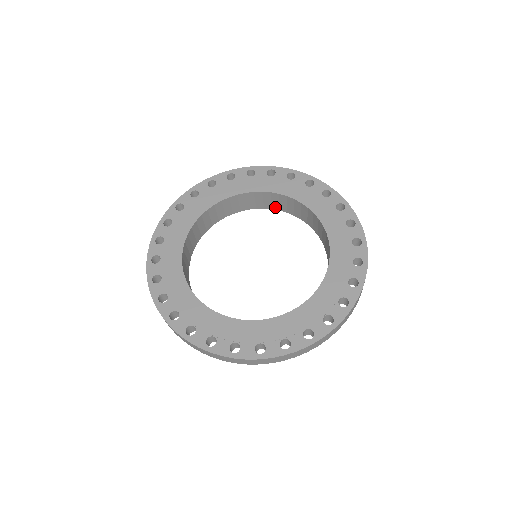
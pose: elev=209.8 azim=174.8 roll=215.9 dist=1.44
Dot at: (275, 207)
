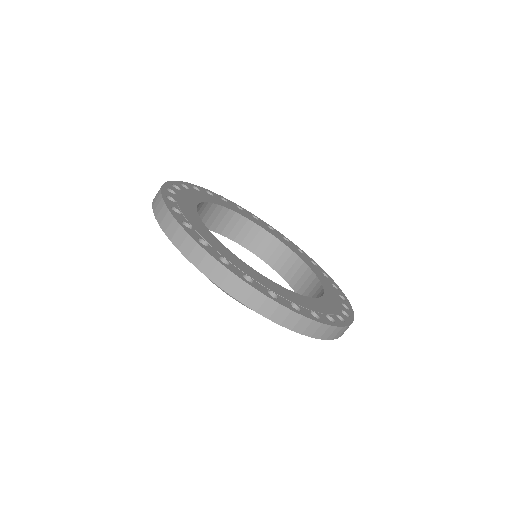
Dot at: (225, 232)
